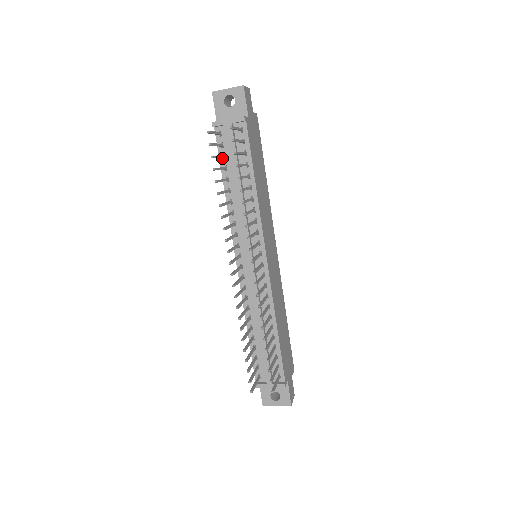
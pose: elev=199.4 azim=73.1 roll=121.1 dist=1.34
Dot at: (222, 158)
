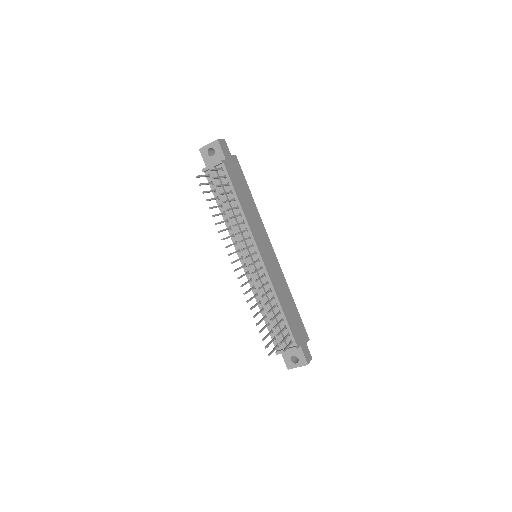
Dot at: (214, 192)
